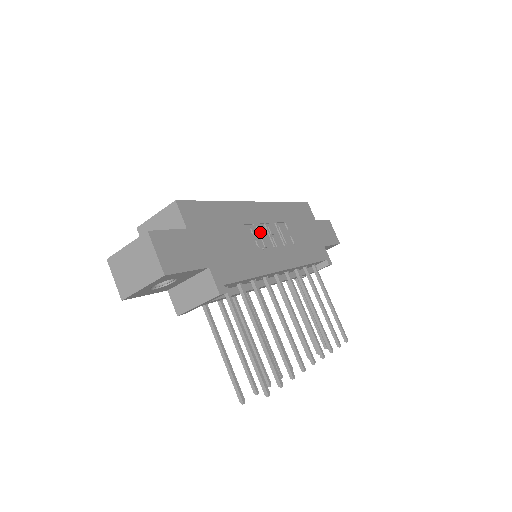
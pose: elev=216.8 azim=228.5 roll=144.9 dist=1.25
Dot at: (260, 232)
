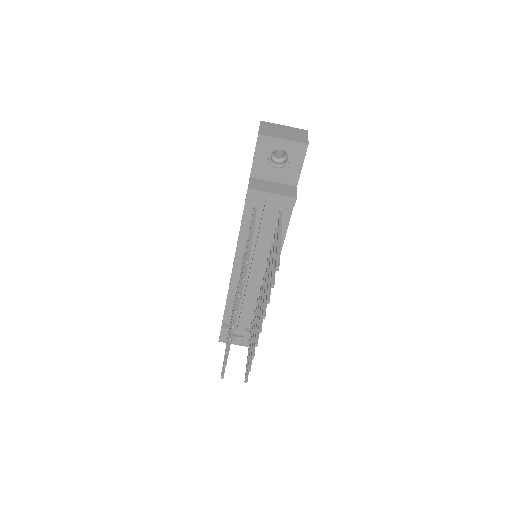
Dot at: occluded
